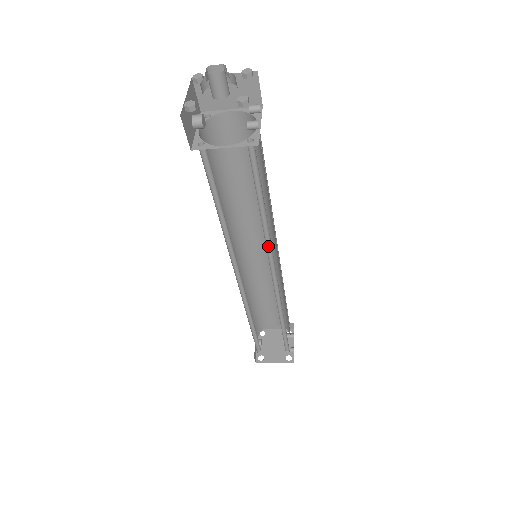
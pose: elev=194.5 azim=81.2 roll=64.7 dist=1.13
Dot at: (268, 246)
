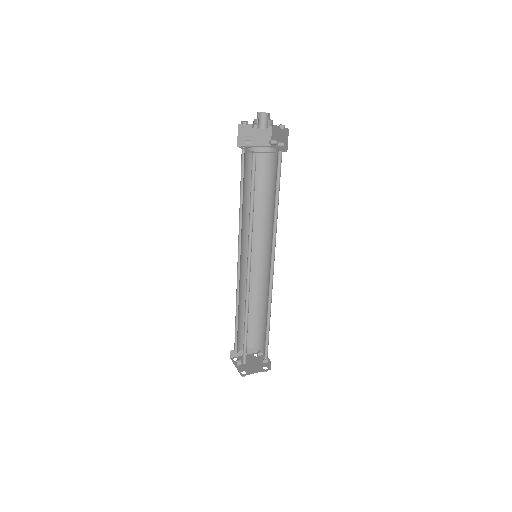
Dot at: (273, 238)
